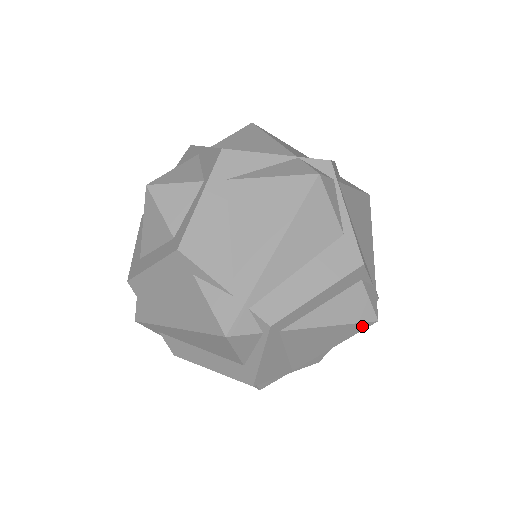
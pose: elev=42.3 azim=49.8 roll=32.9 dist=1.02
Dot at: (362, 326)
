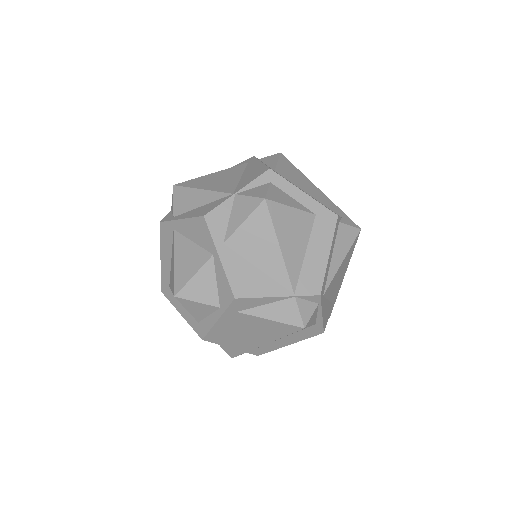
Dot at: occluded
